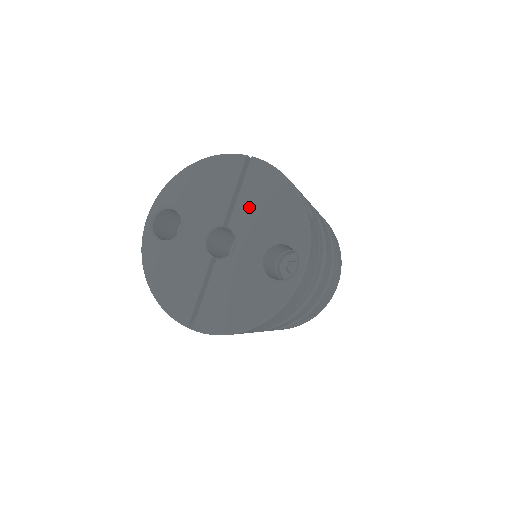
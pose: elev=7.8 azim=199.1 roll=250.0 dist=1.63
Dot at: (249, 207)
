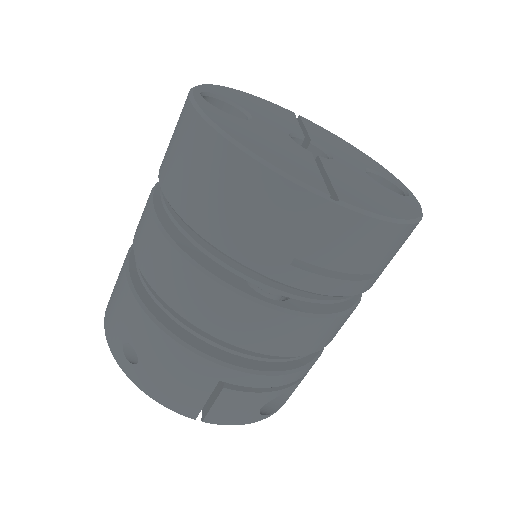
Dot at: (323, 138)
